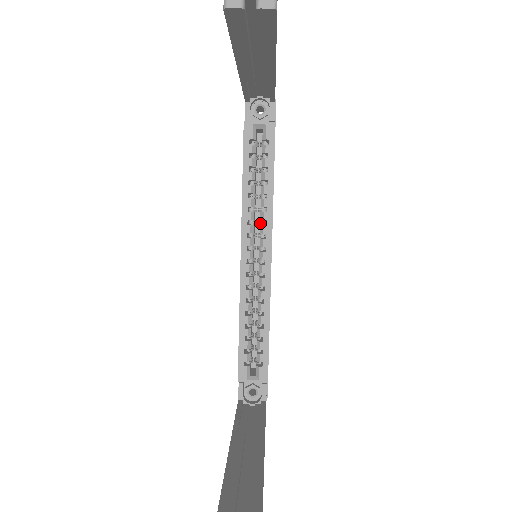
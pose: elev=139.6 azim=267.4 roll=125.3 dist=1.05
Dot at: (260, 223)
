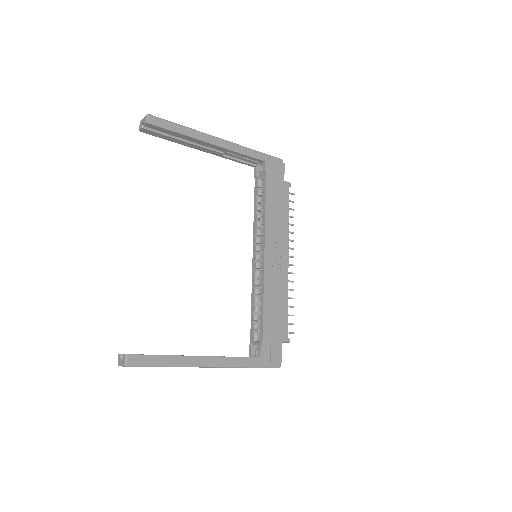
Dot at: occluded
